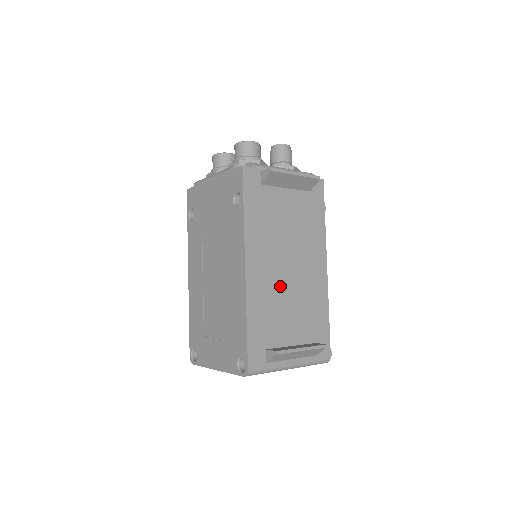
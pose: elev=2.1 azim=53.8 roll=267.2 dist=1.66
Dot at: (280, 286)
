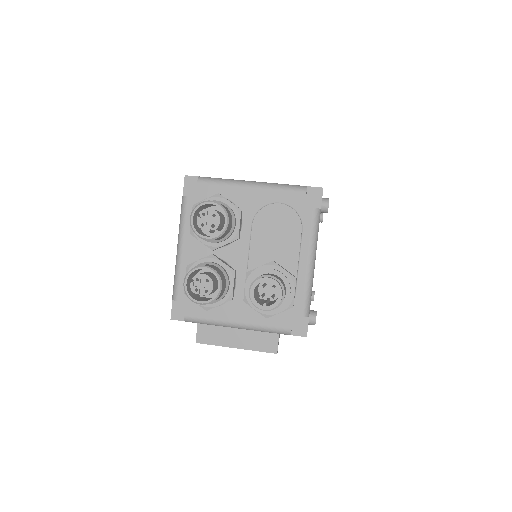
Dot at: occluded
